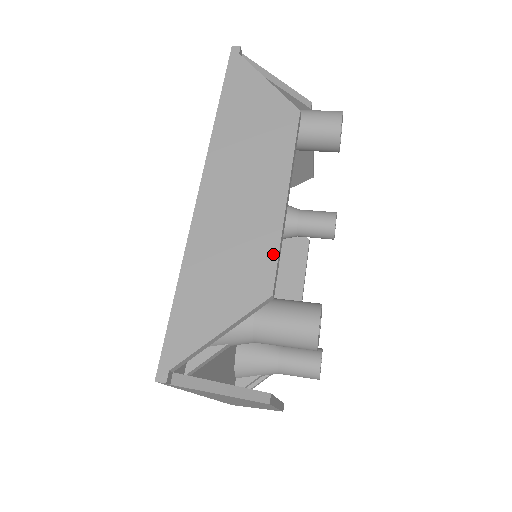
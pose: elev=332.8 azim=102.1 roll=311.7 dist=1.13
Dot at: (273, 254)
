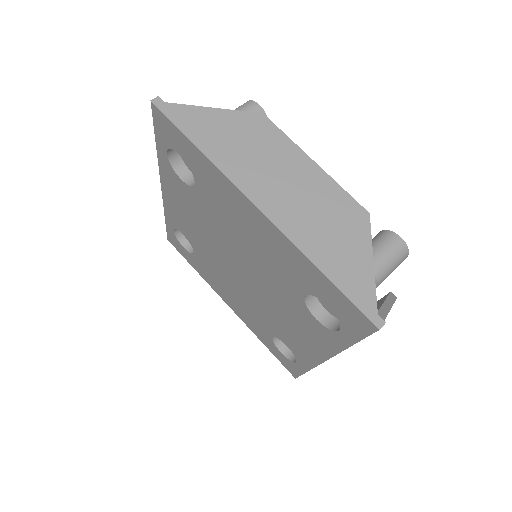
Dot at: occluded
